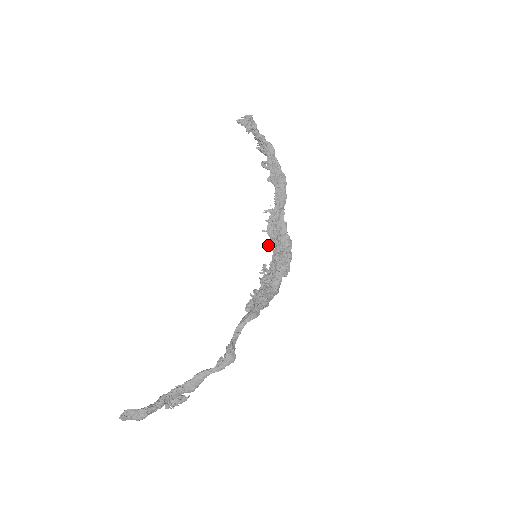
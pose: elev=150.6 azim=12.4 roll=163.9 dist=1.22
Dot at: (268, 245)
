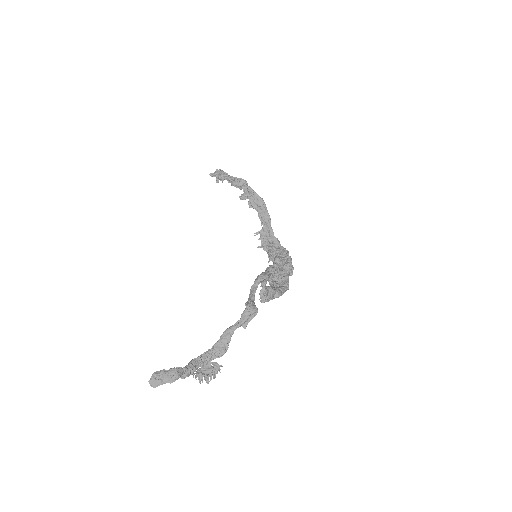
Dot at: (268, 261)
